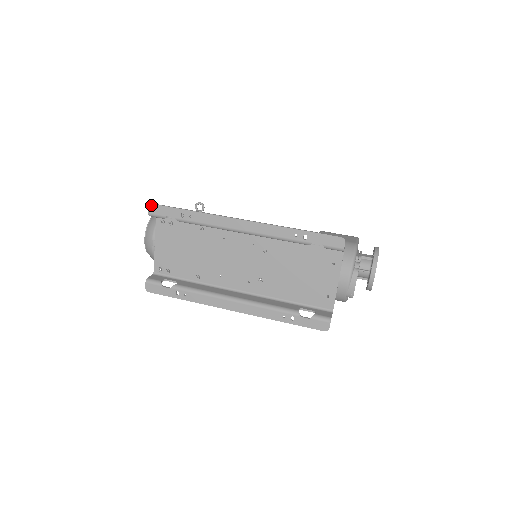
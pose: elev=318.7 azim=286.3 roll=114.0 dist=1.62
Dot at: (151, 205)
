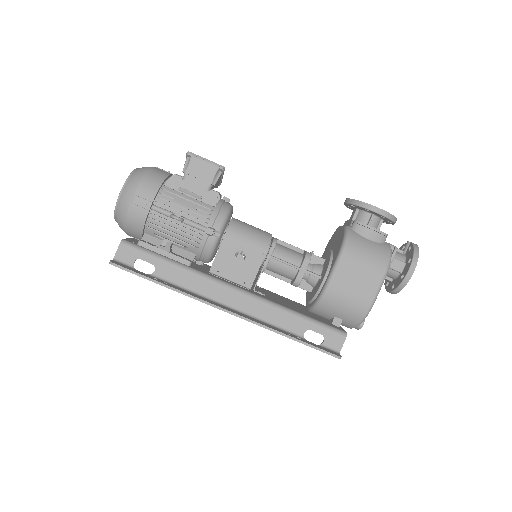
Dot at: (111, 264)
